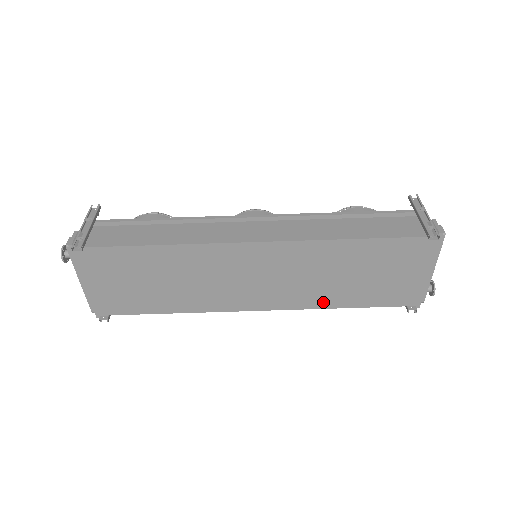
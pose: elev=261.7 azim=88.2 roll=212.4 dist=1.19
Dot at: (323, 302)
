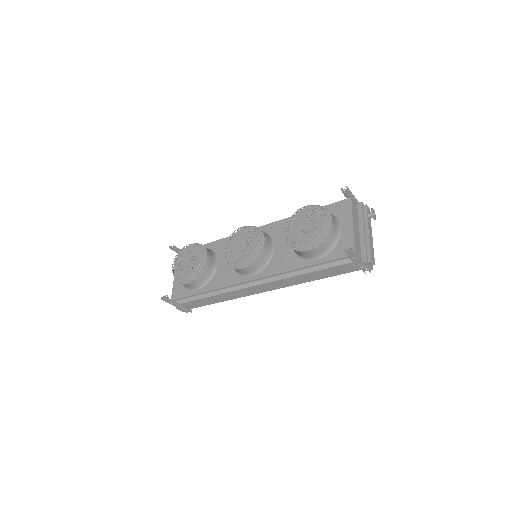
Dot at: occluded
